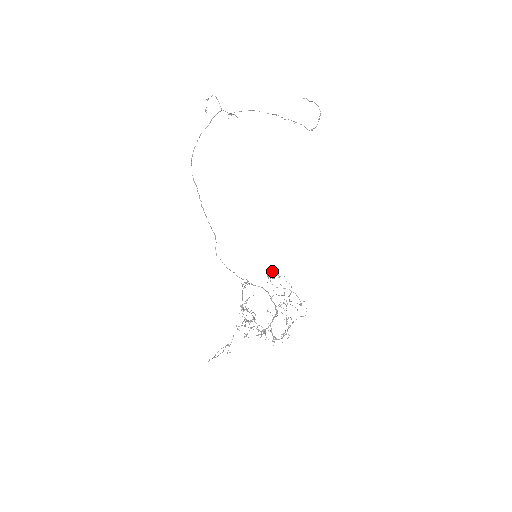
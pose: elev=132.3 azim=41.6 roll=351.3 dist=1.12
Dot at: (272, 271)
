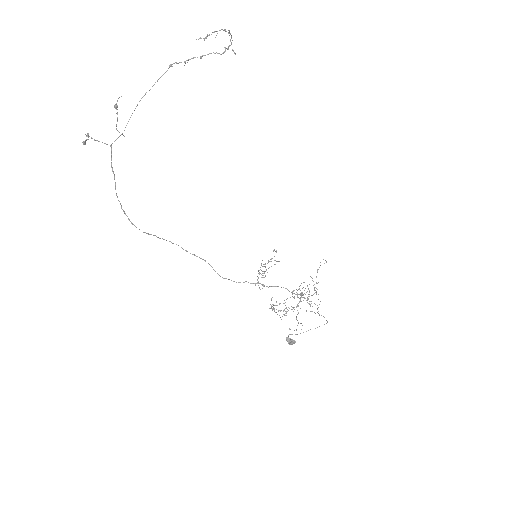
Dot at: (292, 342)
